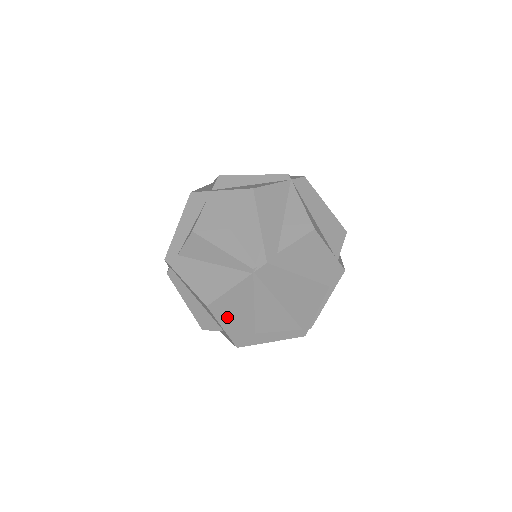
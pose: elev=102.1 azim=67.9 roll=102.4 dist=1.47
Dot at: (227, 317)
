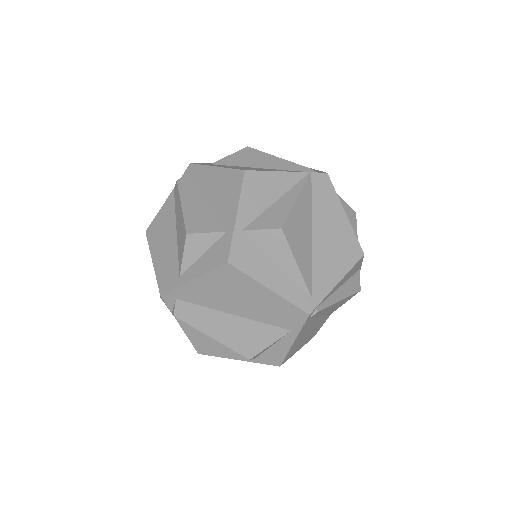
Dot at: (252, 204)
